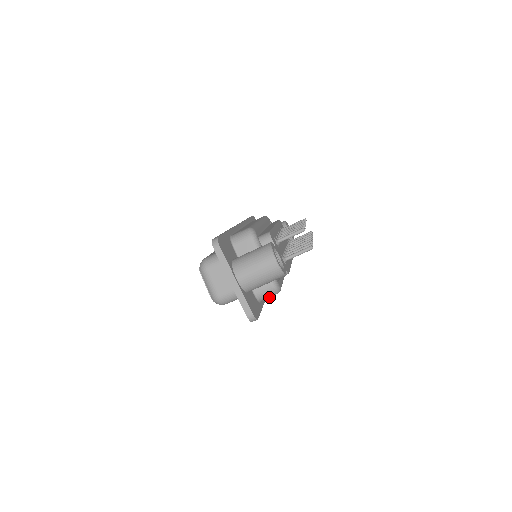
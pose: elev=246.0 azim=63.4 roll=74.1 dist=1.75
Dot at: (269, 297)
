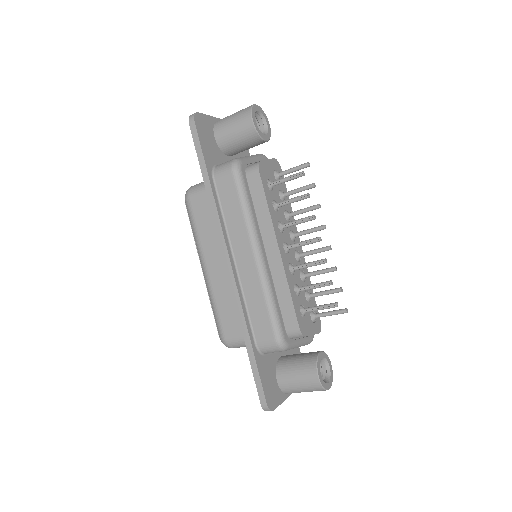
Dot at: occluded
